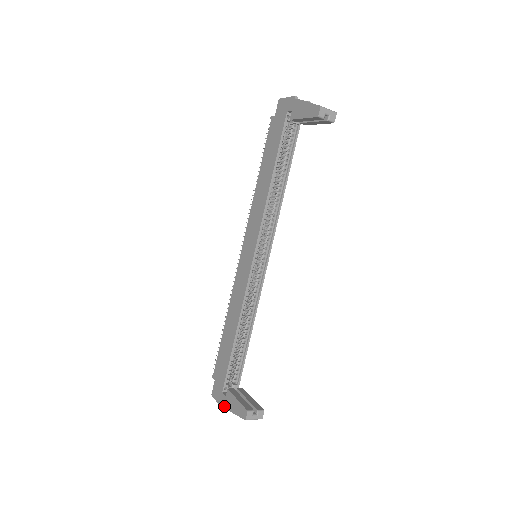
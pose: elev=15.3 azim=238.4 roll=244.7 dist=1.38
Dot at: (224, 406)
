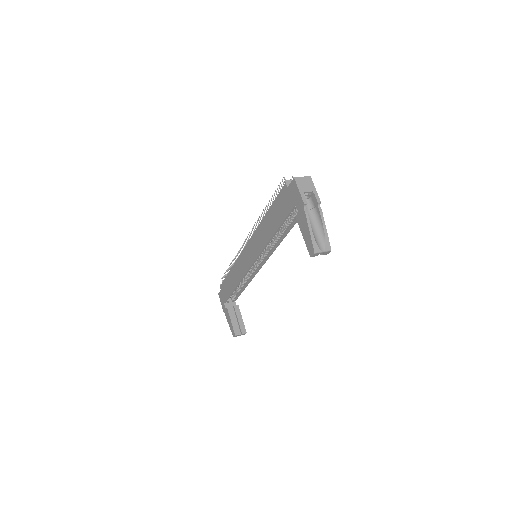
Dot at: (224, 312)
